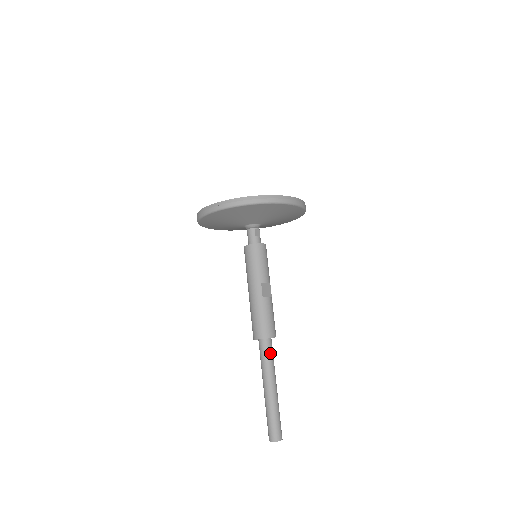
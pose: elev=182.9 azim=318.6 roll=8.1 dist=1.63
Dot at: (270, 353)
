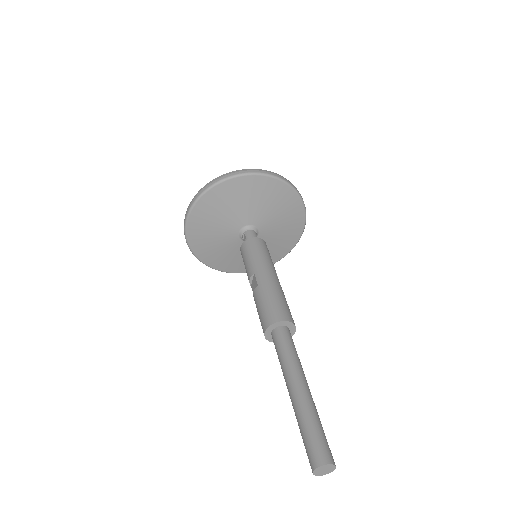
Dot at: occluded
